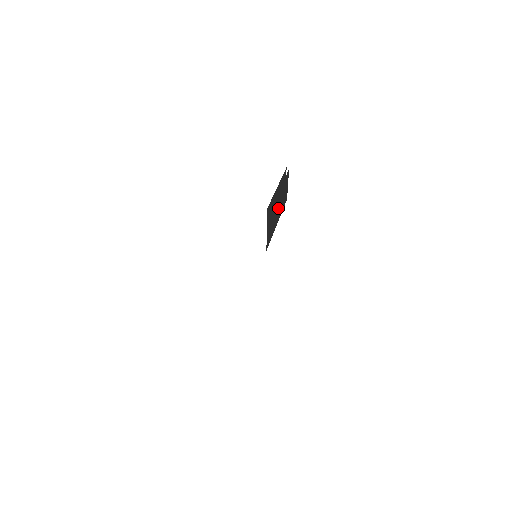
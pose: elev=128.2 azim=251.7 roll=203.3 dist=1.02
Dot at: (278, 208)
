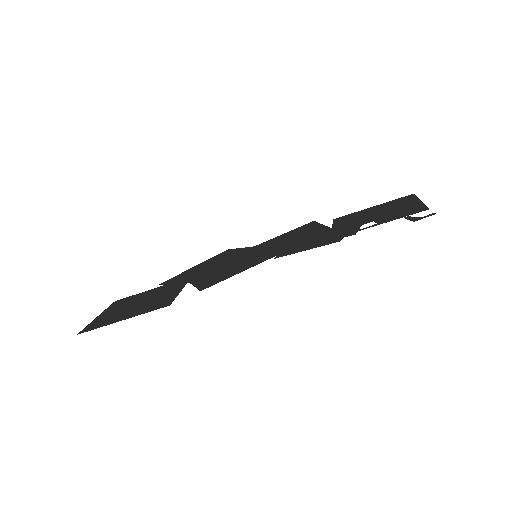
Dot at: (325, 236)
